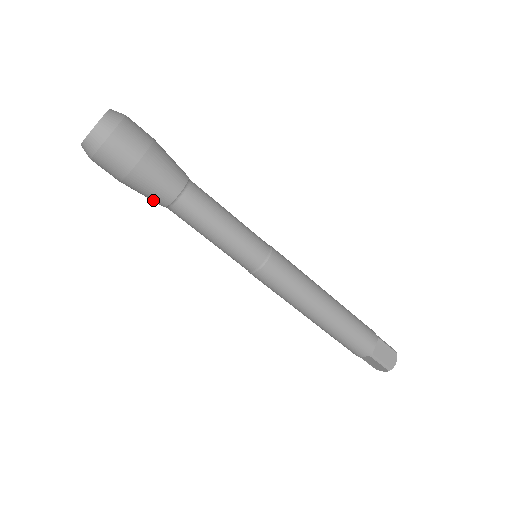
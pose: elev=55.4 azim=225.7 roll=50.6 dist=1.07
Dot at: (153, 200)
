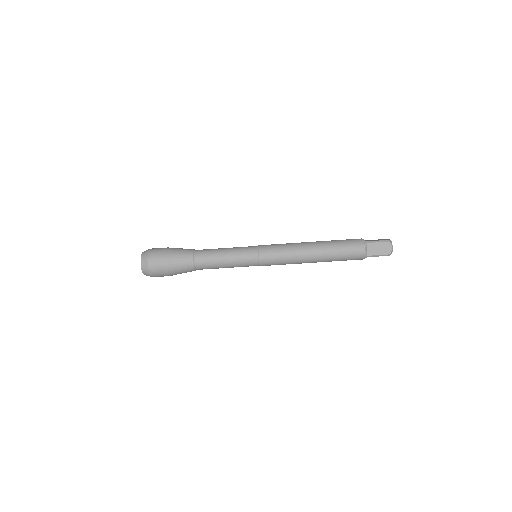
Dot at: occluded
